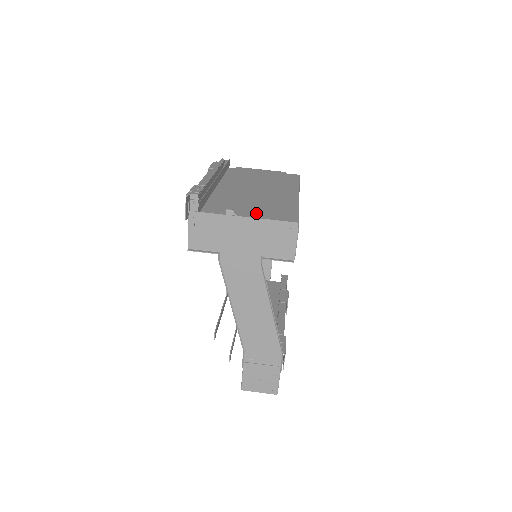
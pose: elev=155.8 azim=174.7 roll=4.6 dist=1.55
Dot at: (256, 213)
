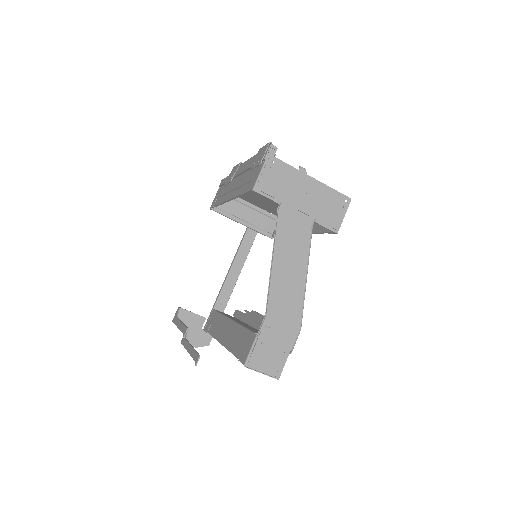
Dot at: occluded
